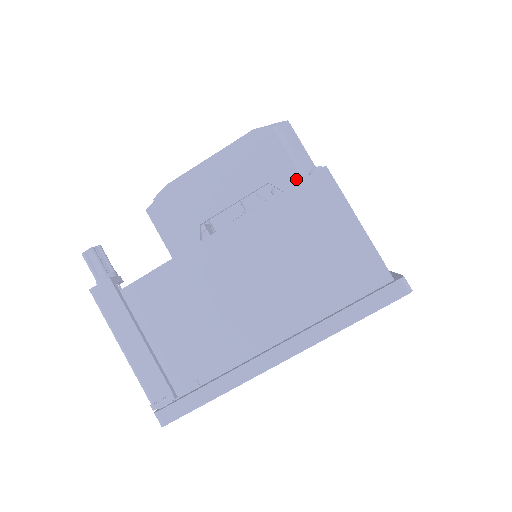
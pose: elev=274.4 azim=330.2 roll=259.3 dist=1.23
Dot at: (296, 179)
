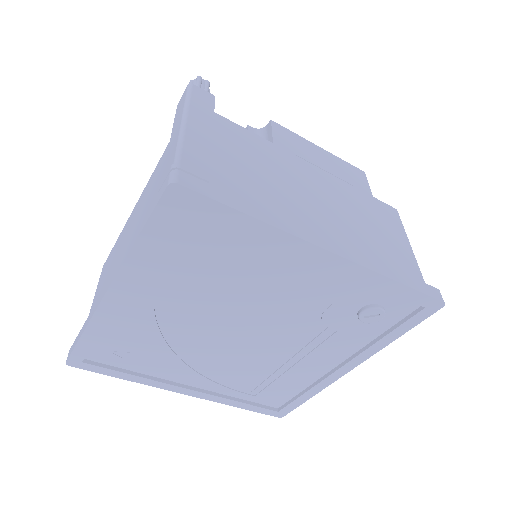
Dot at: occluded
